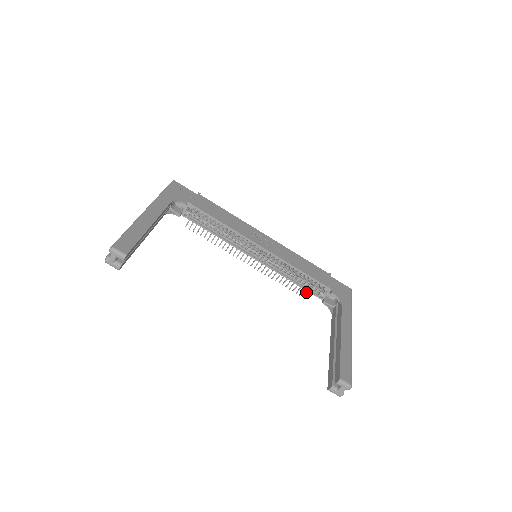
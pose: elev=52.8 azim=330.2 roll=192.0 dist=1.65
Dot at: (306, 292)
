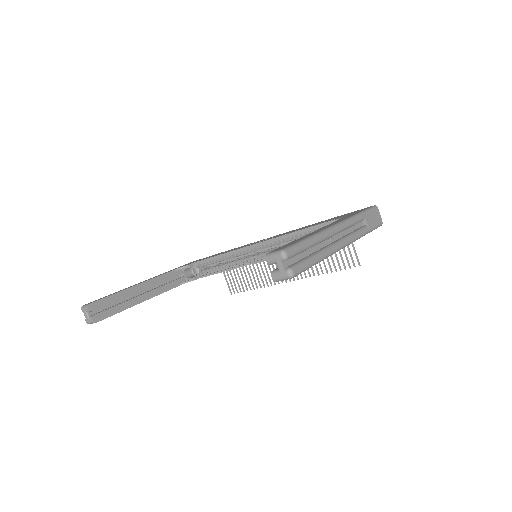
Dot at: (356, 257)
